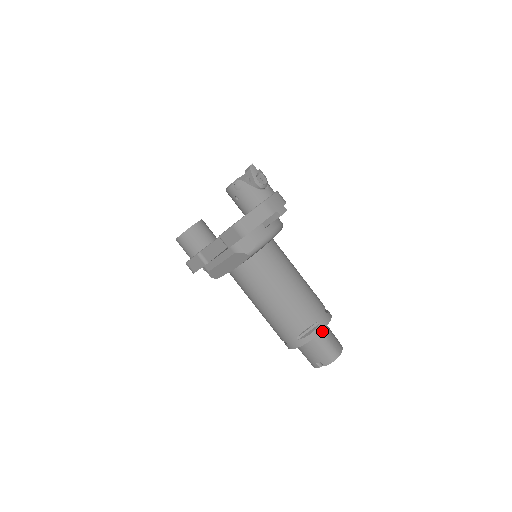
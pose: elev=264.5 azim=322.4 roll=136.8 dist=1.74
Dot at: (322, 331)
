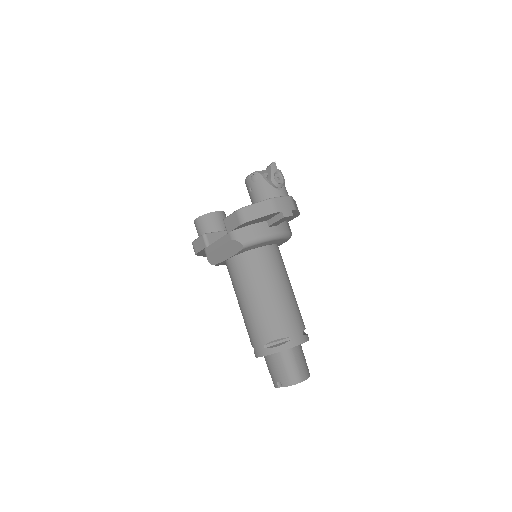
Dot at: (292, 350)
